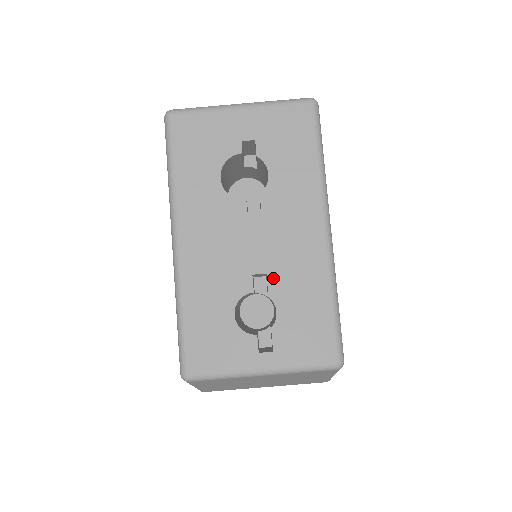
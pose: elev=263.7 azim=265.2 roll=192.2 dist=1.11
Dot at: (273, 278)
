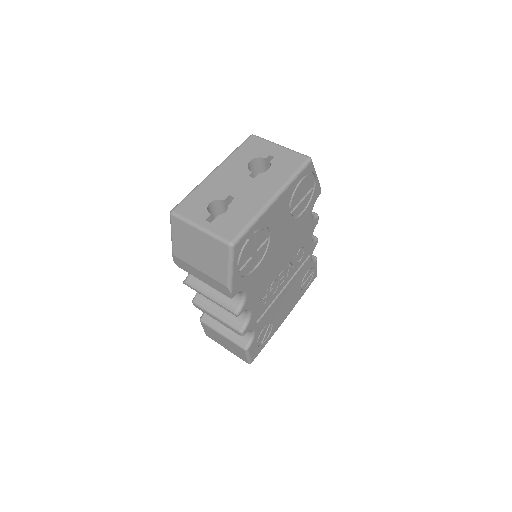
Dot at: (236, 201)
